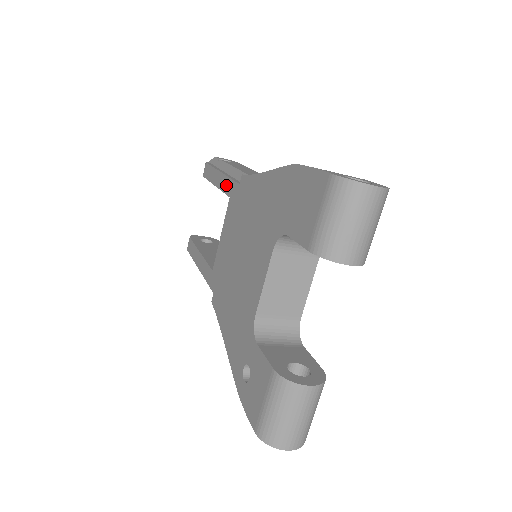
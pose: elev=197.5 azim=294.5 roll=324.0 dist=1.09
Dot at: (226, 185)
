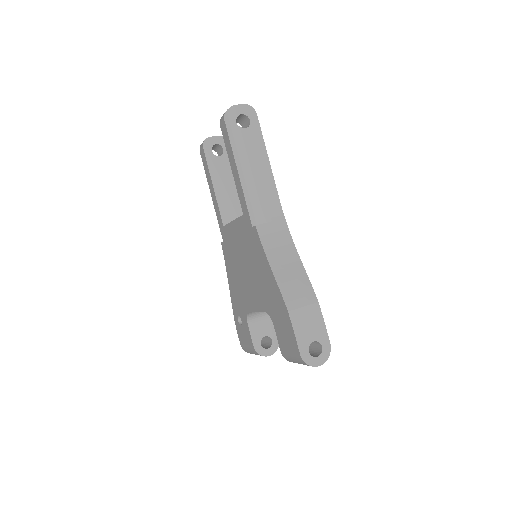
Dot at: (242, 198)
